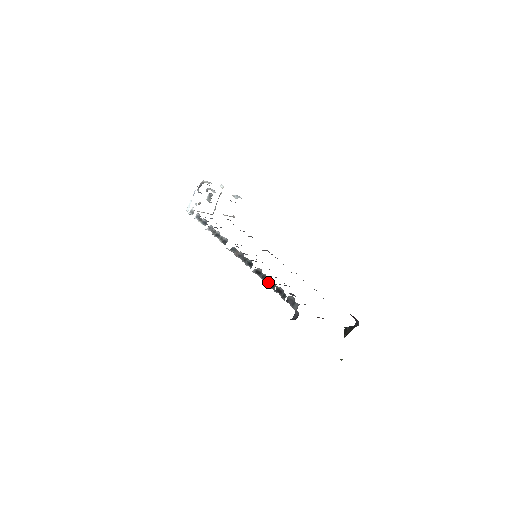
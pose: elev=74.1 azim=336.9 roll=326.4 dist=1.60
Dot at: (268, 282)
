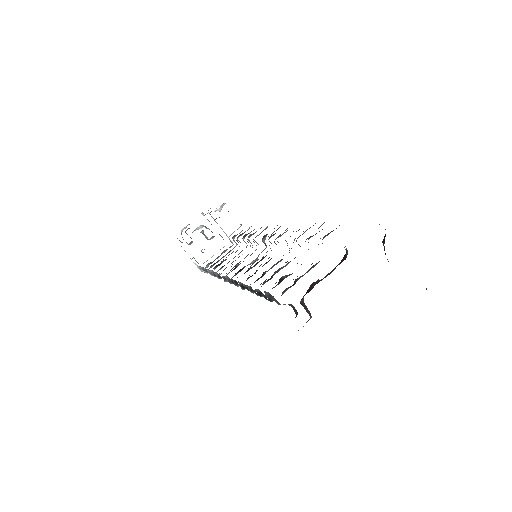
Dot at: (252, 291)
